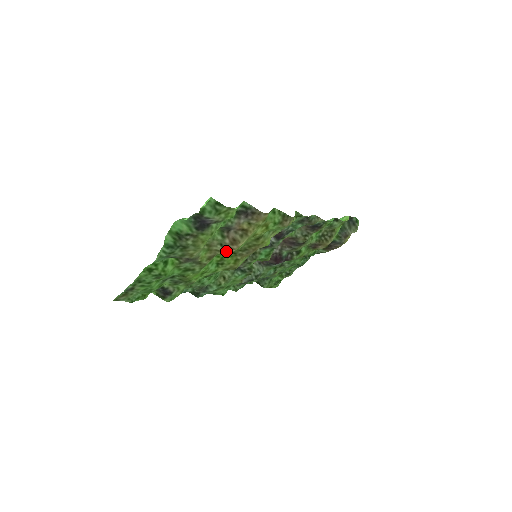
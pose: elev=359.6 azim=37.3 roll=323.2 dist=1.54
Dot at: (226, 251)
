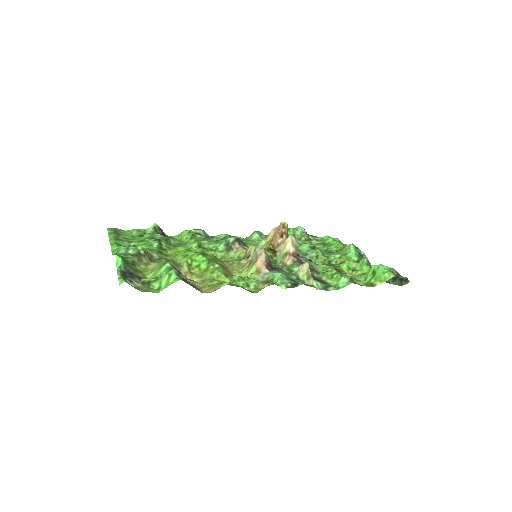
Dot at: (184, 273)
